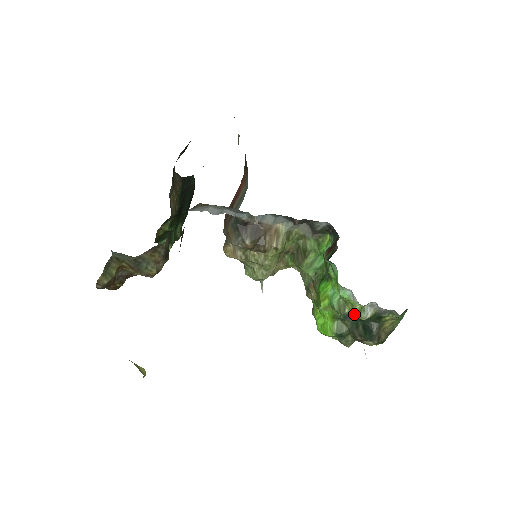
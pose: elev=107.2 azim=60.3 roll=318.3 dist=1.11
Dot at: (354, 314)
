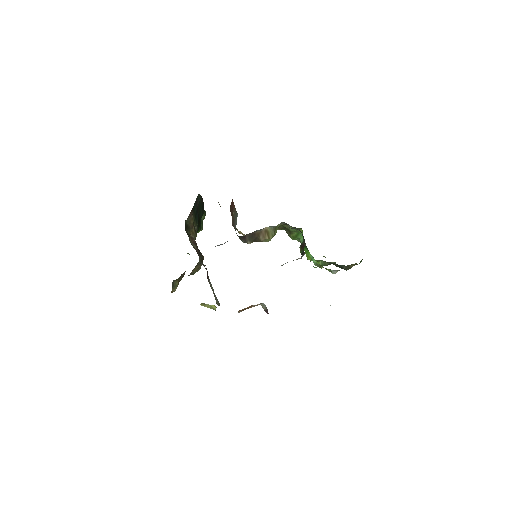
Dot at: occluded
